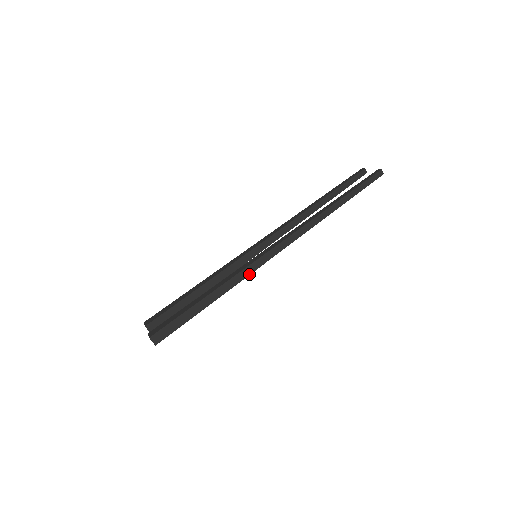
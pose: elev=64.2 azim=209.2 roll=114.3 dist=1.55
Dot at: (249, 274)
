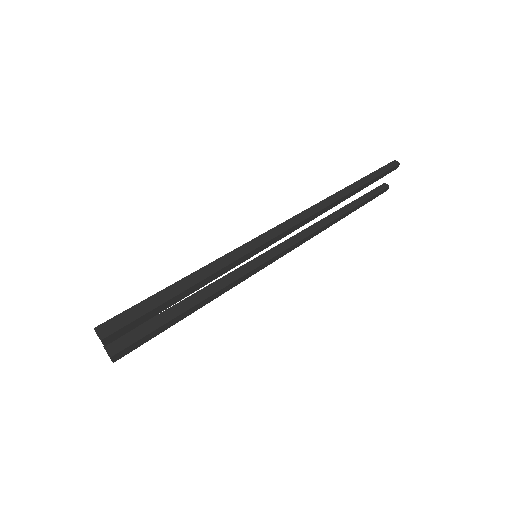
Dot at: (240, 257)
